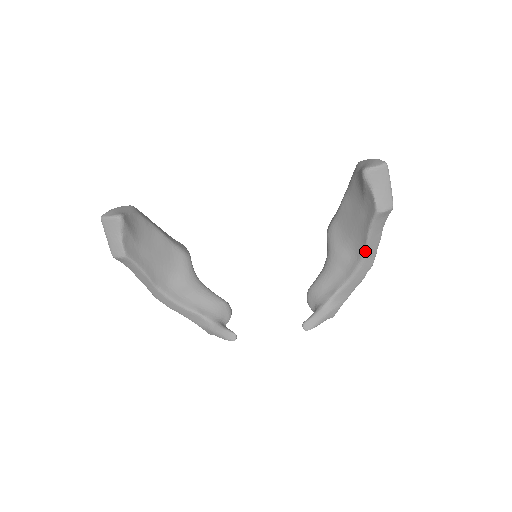
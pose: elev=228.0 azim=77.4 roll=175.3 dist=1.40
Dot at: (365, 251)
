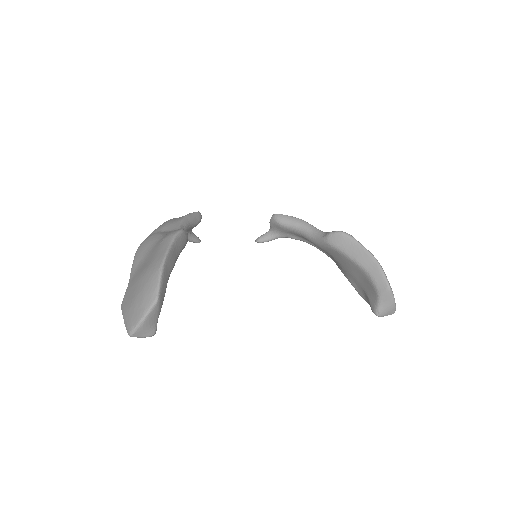
Dot at: (336, 264)
